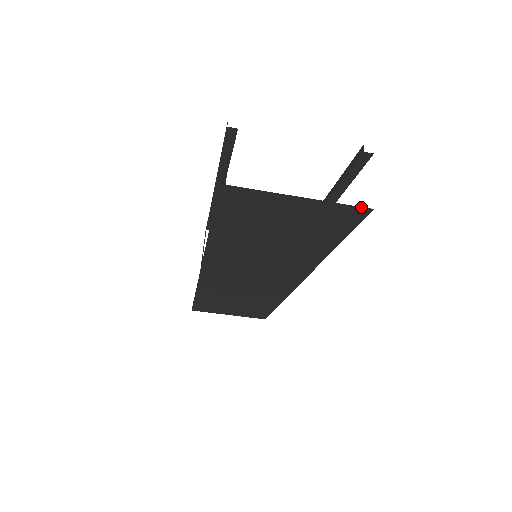
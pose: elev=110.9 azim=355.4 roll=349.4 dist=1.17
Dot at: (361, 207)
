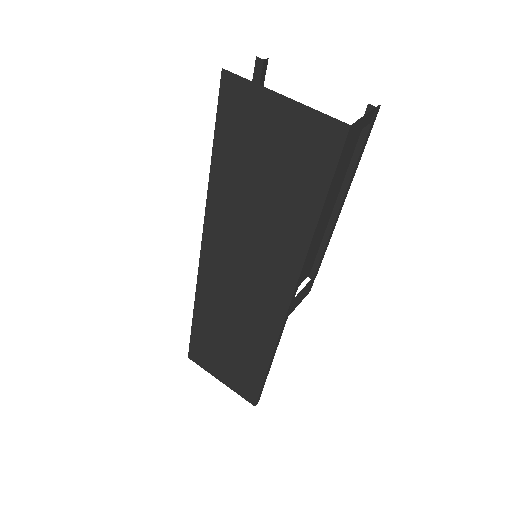
Dot at: (338, 121)
